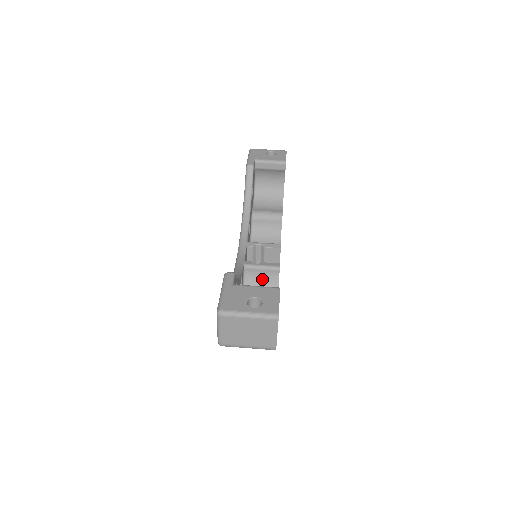
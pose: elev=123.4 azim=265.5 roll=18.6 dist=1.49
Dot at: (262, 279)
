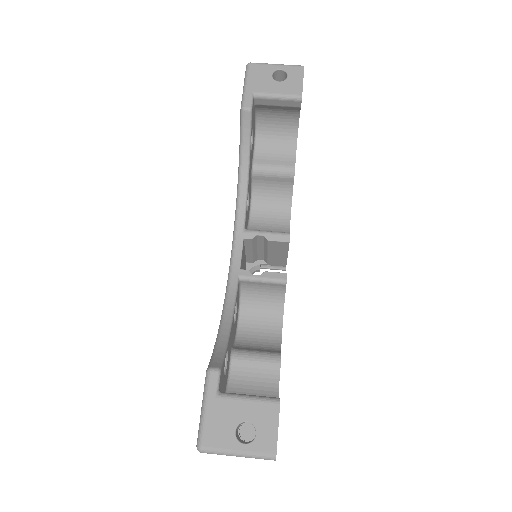
Dot at: (264, 290)
